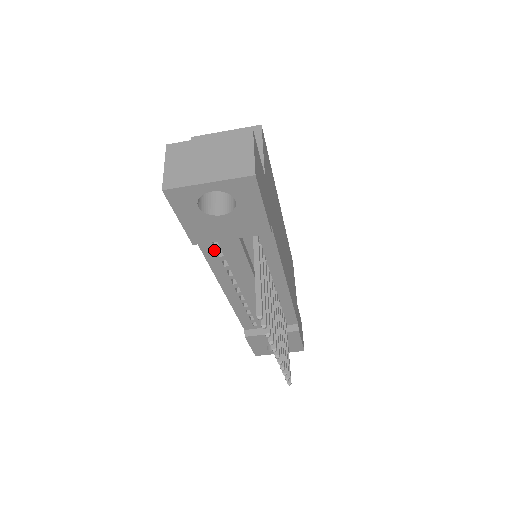
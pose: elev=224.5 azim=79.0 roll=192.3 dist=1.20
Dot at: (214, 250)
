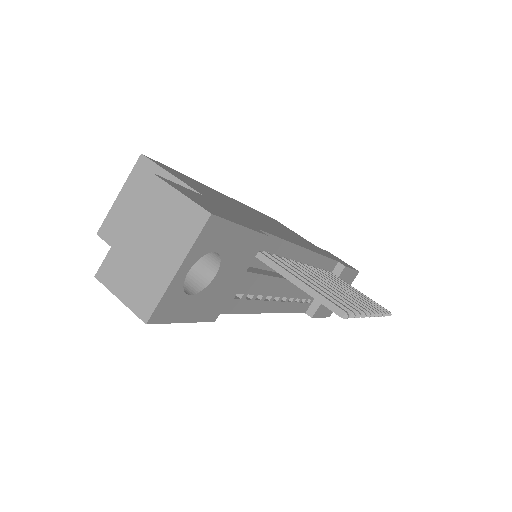
Dot at: (232, 301)
